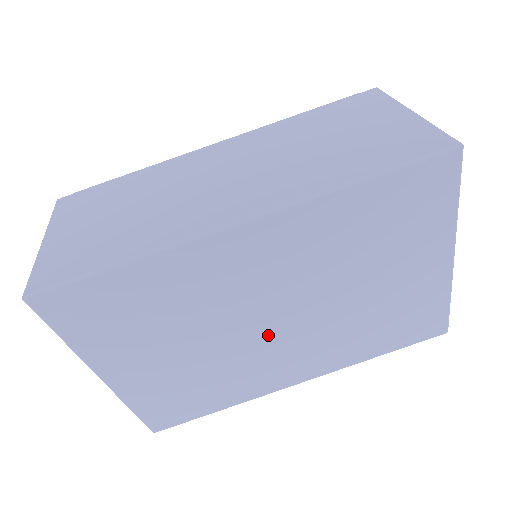
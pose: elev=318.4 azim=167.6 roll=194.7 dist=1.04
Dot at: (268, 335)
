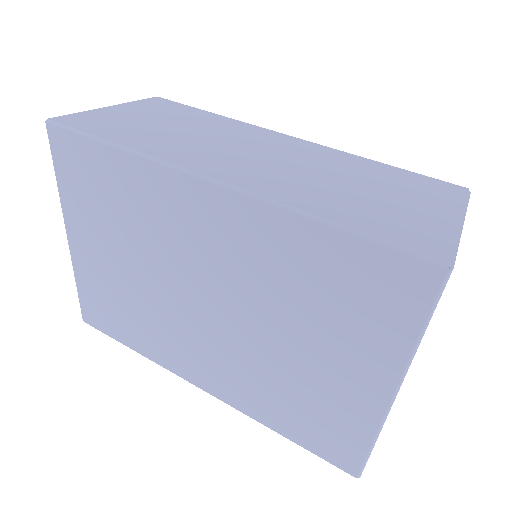
Dot at: (193, 313)
